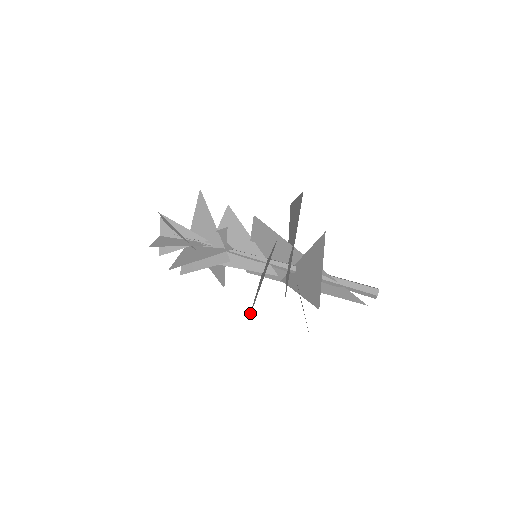
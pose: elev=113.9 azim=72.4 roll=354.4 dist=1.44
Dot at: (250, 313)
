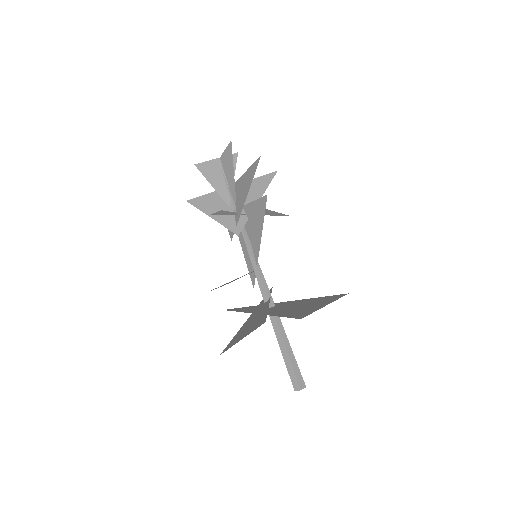
Dot at: occluded
